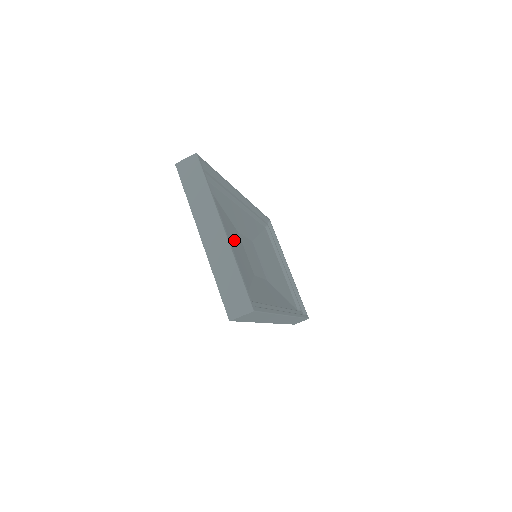
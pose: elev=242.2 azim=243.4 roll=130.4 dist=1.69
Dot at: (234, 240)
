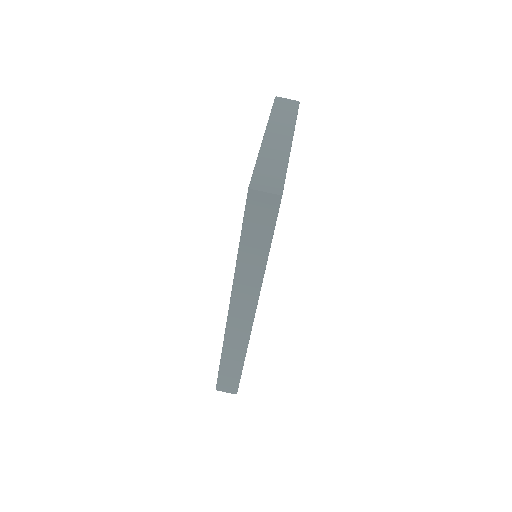
Dot at: occluded
